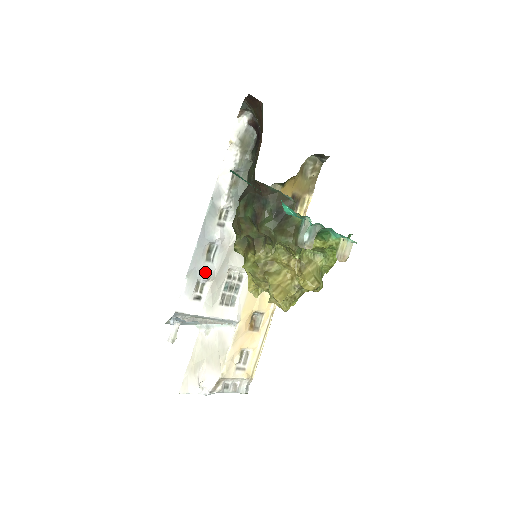
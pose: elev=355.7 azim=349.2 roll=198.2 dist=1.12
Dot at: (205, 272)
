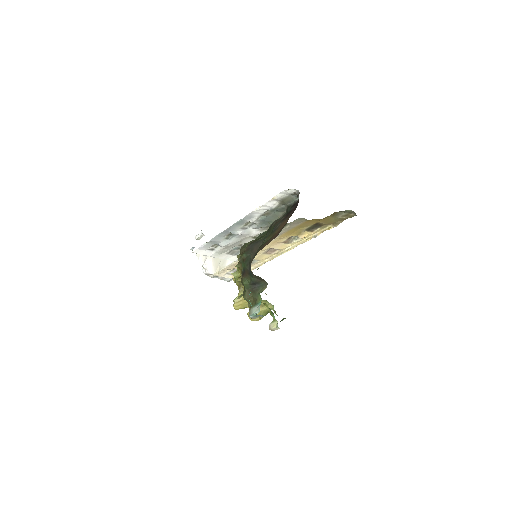
Dot at: (221, 244)
